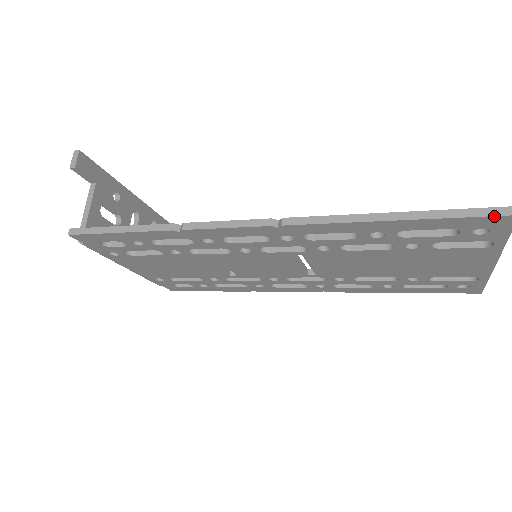
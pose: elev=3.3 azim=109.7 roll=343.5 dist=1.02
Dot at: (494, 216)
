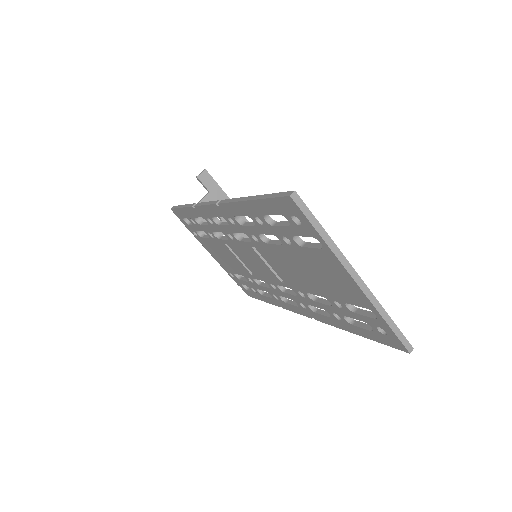
Dot at: (281, 197)
